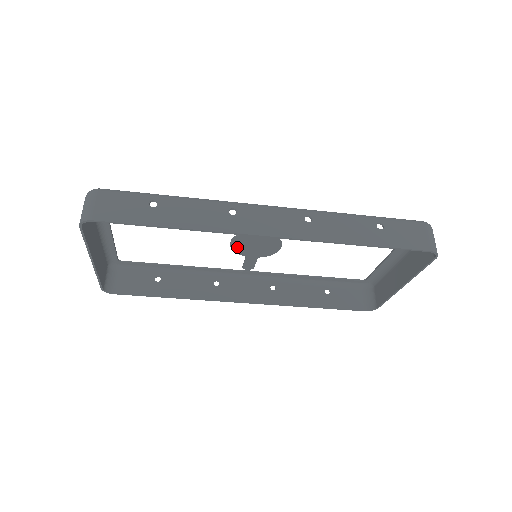
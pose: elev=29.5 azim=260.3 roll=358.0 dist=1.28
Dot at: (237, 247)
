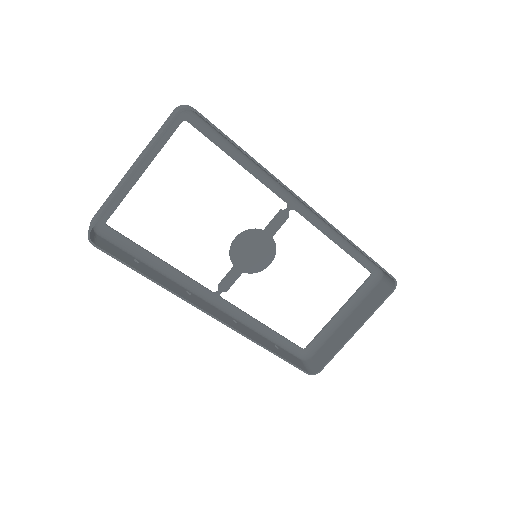
Dot at: (236, 247)
